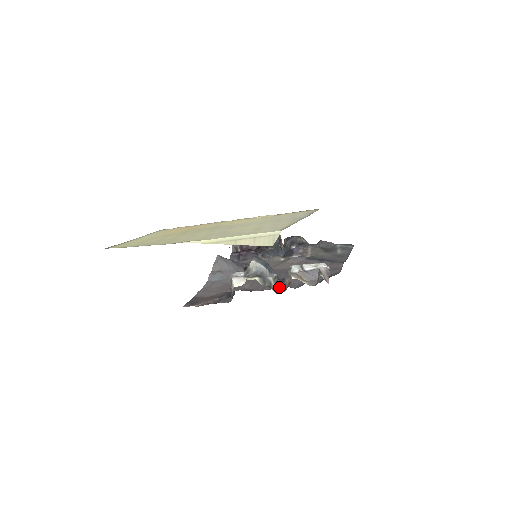
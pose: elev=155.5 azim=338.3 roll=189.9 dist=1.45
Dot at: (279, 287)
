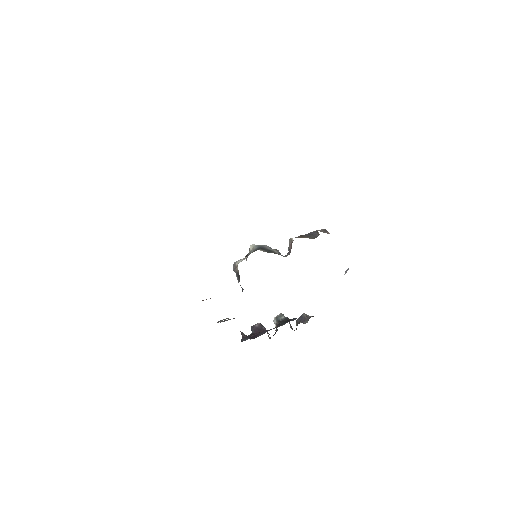
Dot at: (284, 256)
